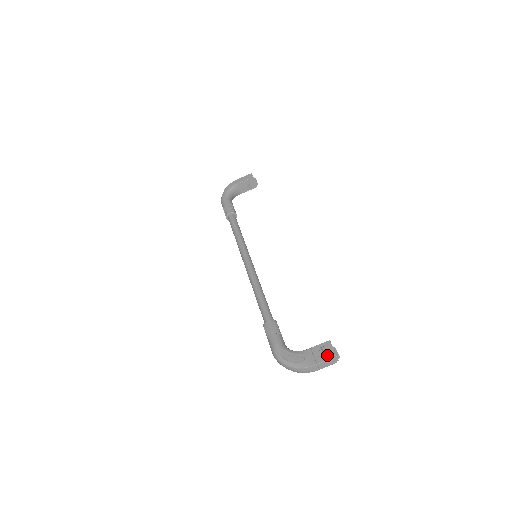
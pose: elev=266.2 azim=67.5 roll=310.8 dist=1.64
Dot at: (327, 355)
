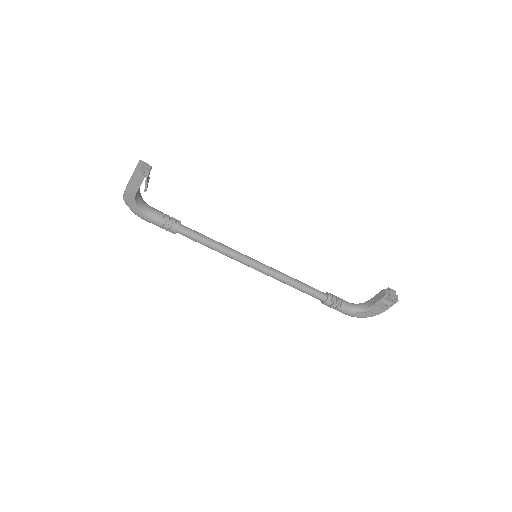
Dot at: (390, 302)
